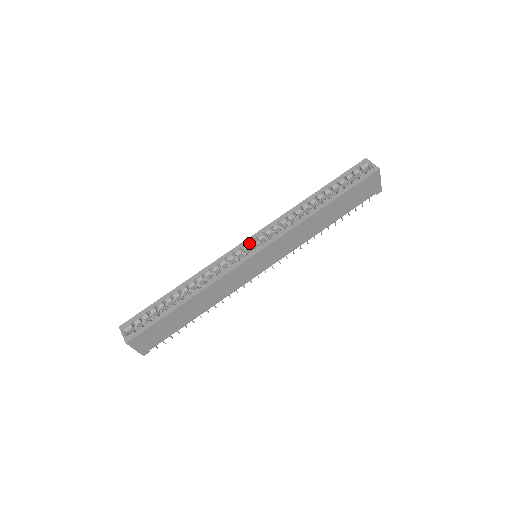
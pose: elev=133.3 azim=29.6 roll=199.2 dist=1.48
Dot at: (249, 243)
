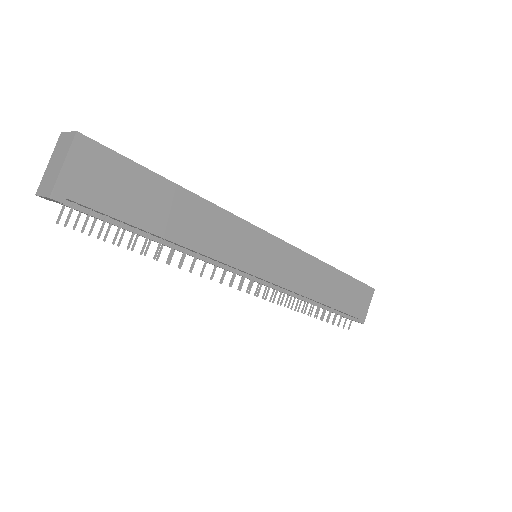
Dot at: occluded
